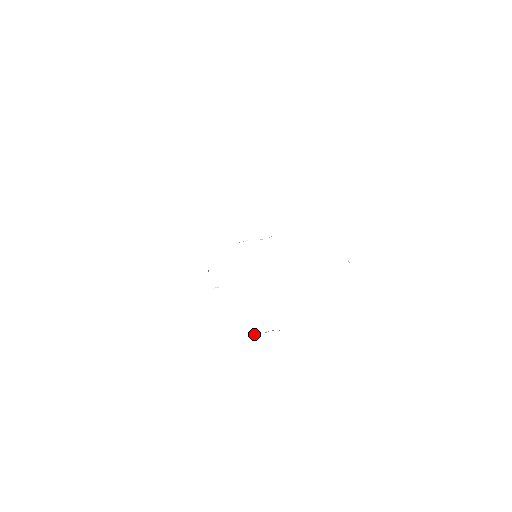
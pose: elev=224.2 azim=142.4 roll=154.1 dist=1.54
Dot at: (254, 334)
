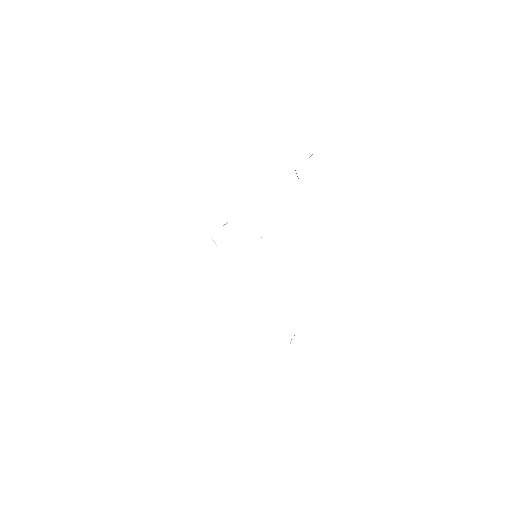
Dot at: occluded
